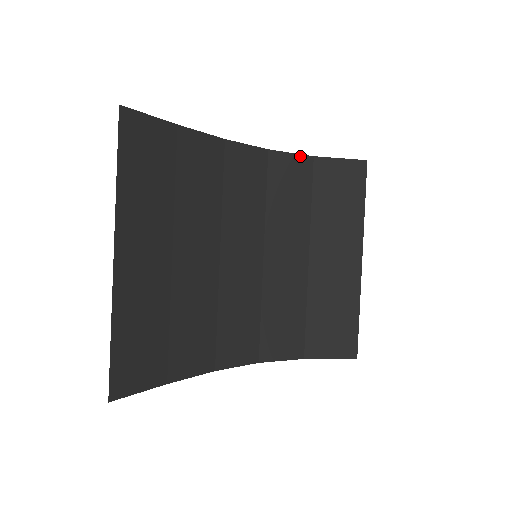
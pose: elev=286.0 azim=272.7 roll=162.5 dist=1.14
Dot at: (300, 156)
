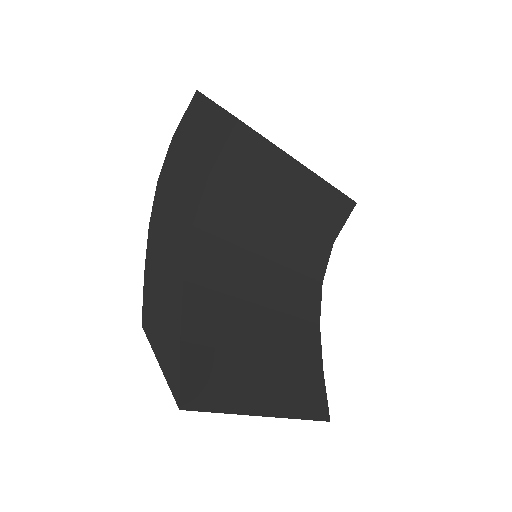
Dot at: (206, 190)
